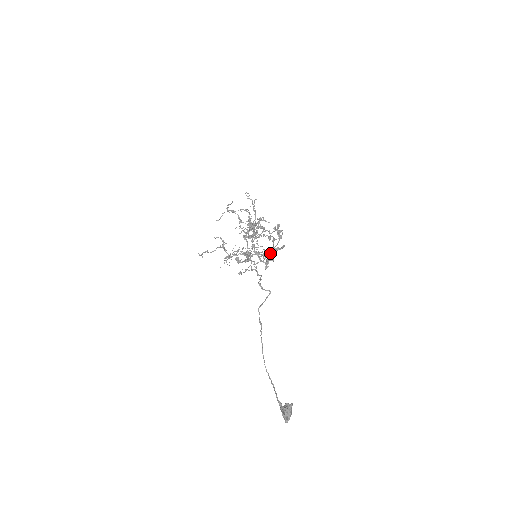
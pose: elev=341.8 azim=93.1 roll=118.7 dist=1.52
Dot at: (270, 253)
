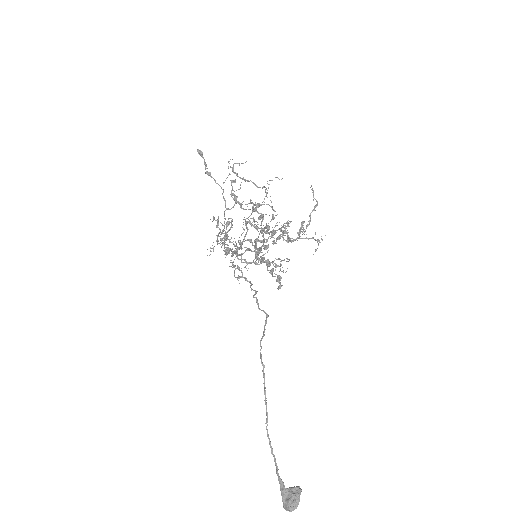
Dot at: (260, 250)
